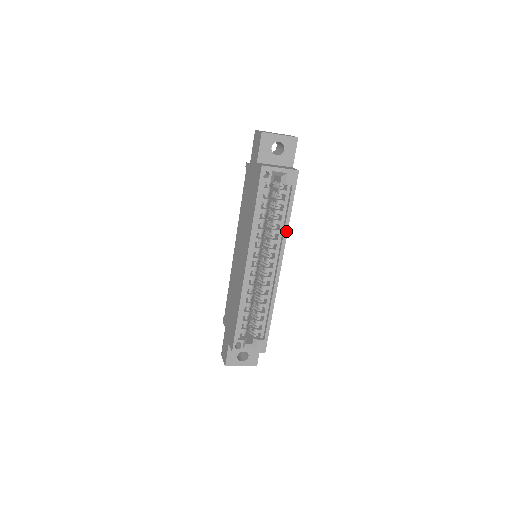
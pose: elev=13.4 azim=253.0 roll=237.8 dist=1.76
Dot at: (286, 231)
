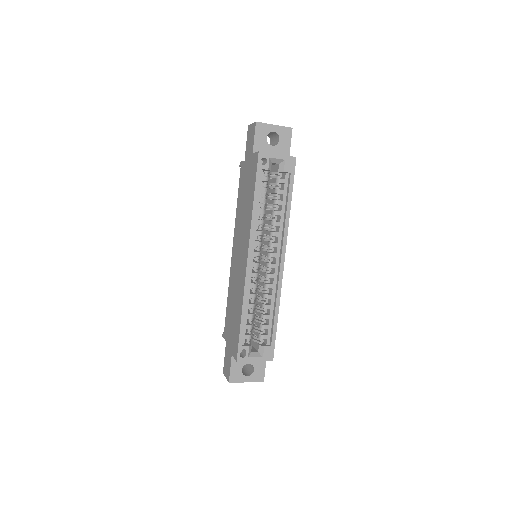
Dot at: (287, 222)
